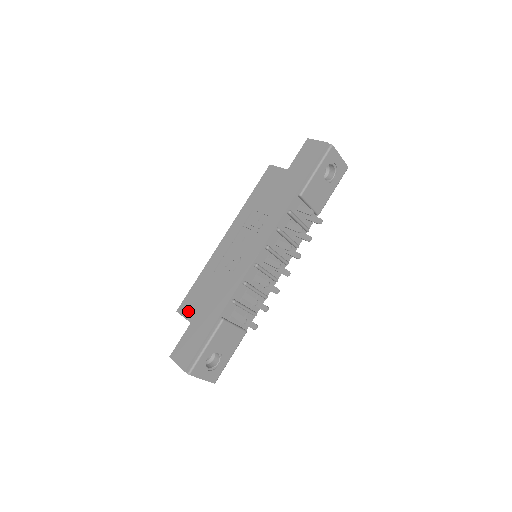
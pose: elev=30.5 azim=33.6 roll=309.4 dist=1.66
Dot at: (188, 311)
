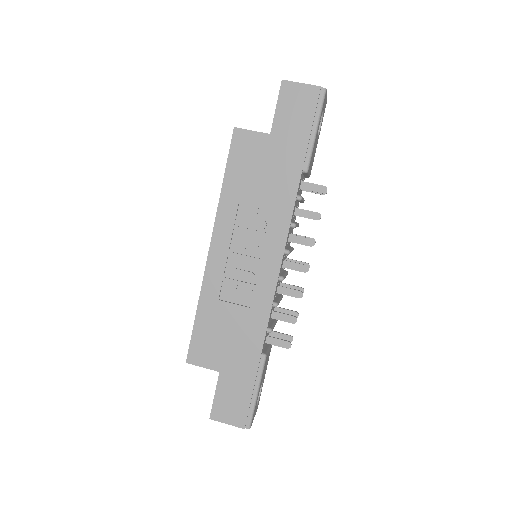
Dot at: (206, 359)
